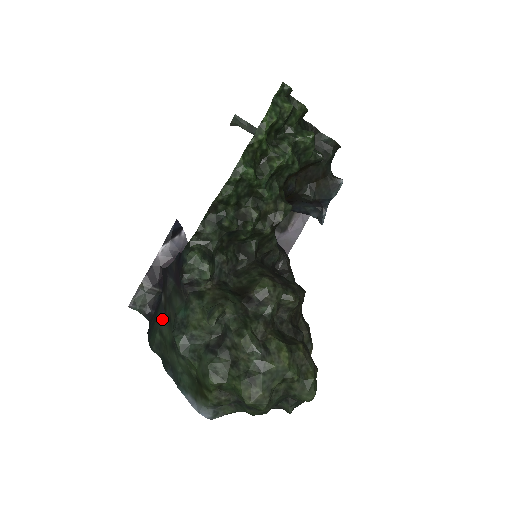
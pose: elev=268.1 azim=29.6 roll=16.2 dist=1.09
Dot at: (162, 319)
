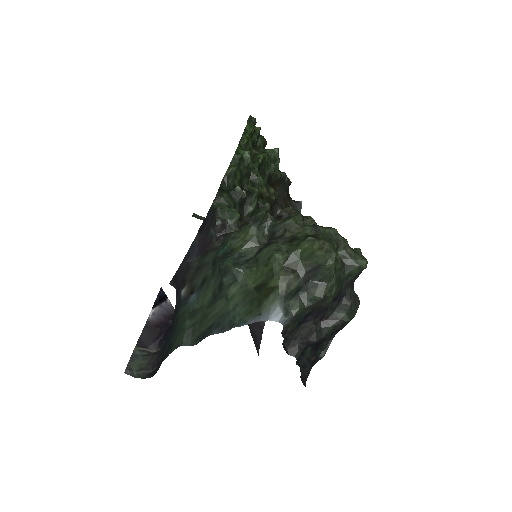
Dot at: (190, 302)
